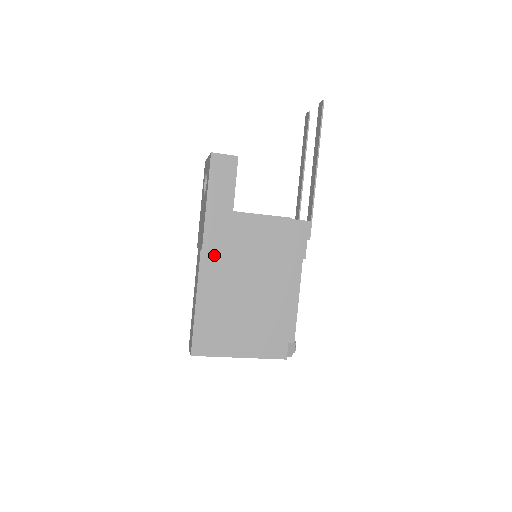
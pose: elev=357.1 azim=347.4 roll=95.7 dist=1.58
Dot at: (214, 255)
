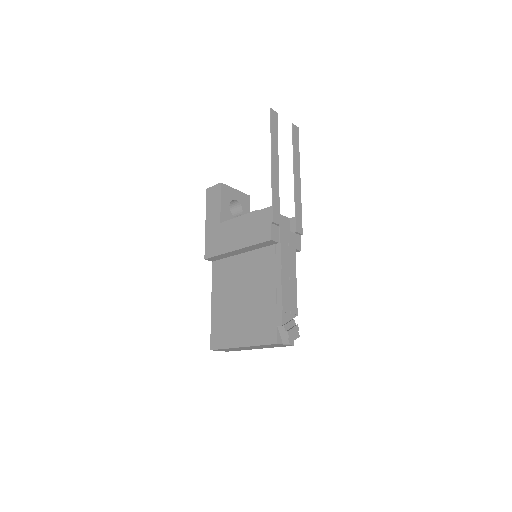
Dot at: (220, 263)
